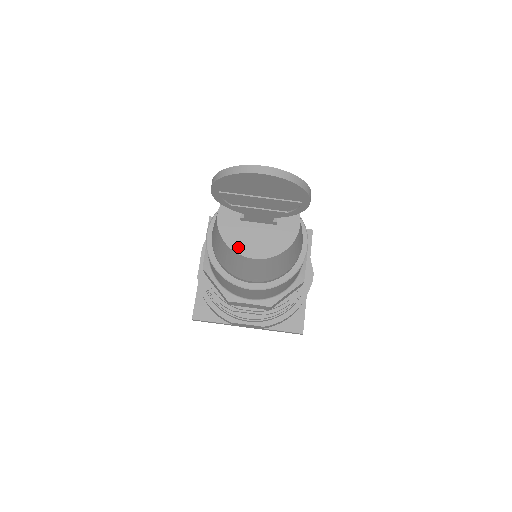
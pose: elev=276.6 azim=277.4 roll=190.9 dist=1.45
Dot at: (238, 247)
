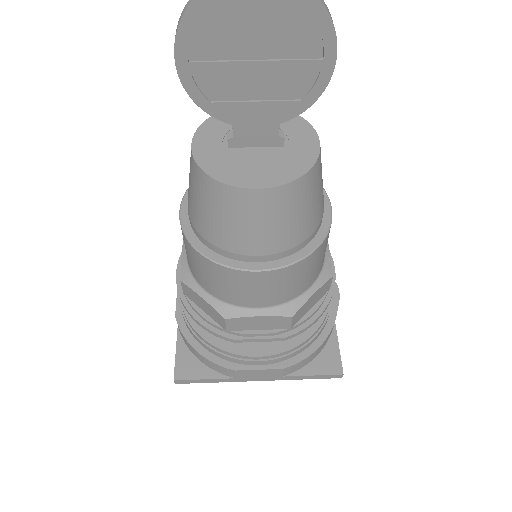
Dot at: (230, 178)
